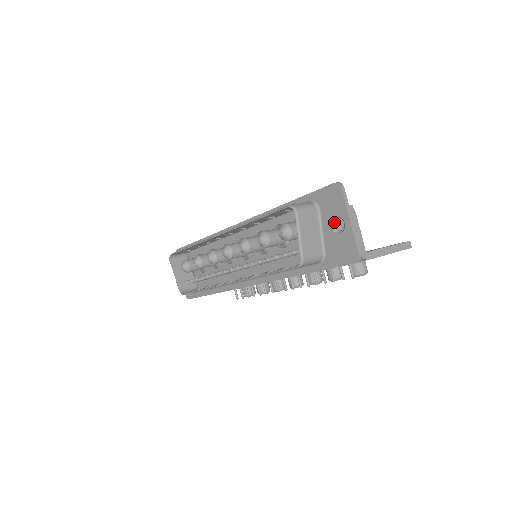
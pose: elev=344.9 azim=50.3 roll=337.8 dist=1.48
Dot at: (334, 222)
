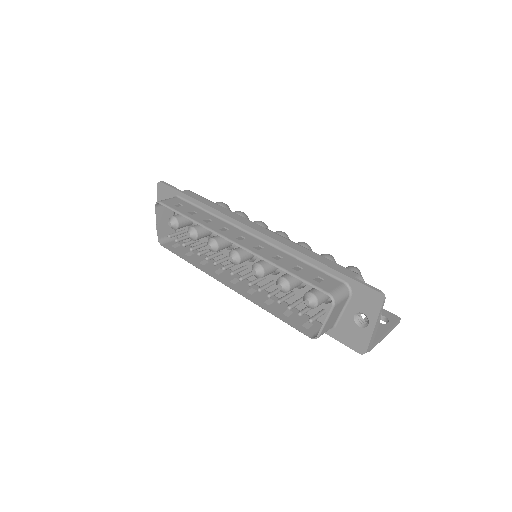
Dot at: (358, 313)
